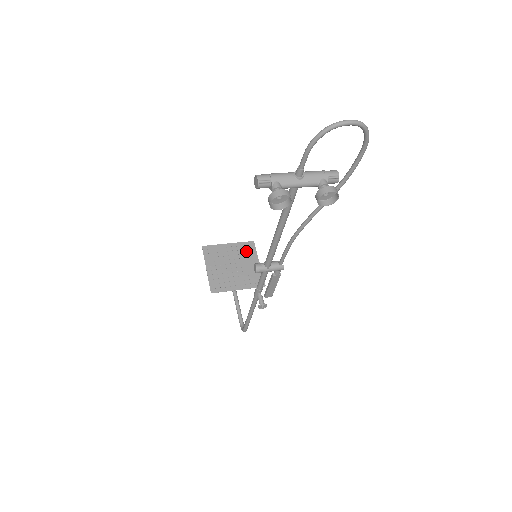
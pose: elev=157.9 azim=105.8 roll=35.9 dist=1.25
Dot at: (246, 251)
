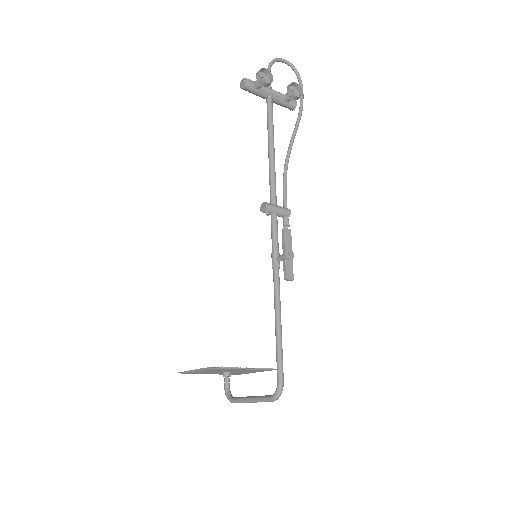
Dot at: occluded
